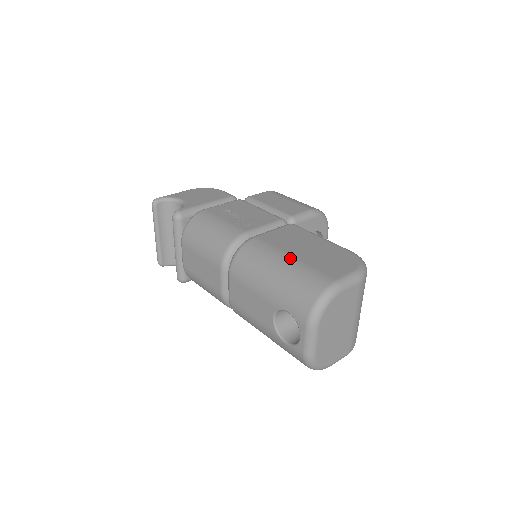
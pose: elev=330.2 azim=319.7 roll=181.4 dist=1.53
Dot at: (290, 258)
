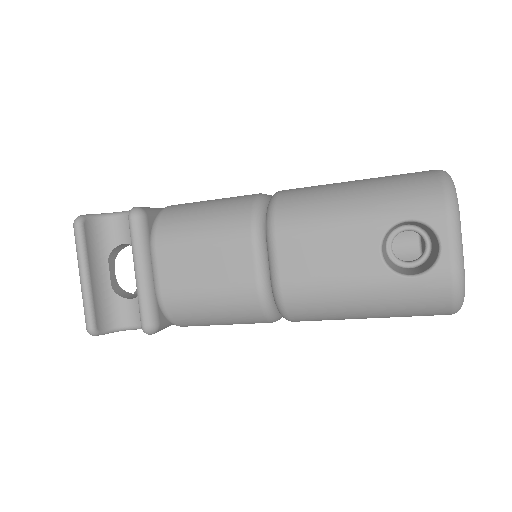
Dot at: (356, 180)
